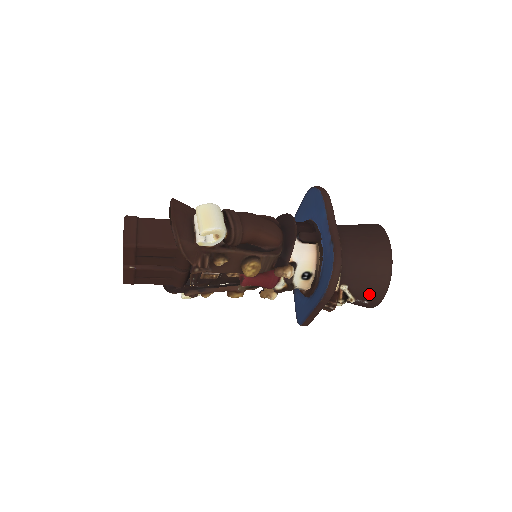
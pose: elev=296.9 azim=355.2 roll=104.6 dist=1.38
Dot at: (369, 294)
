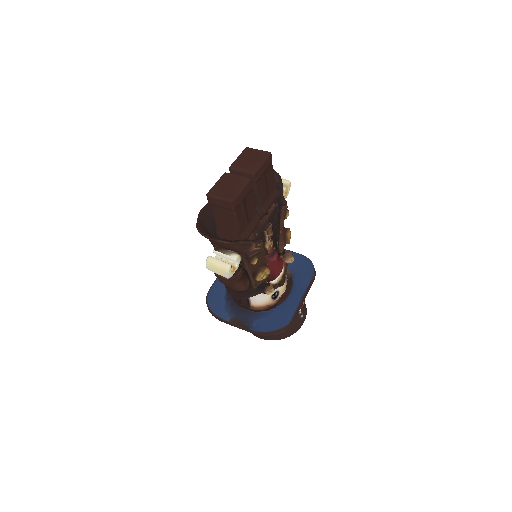
Dot at: (303, 307)
